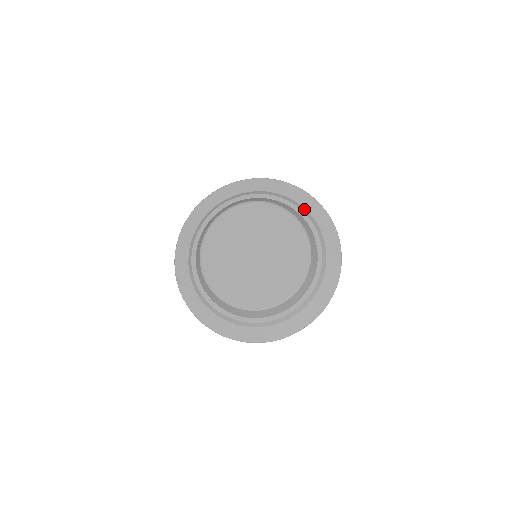
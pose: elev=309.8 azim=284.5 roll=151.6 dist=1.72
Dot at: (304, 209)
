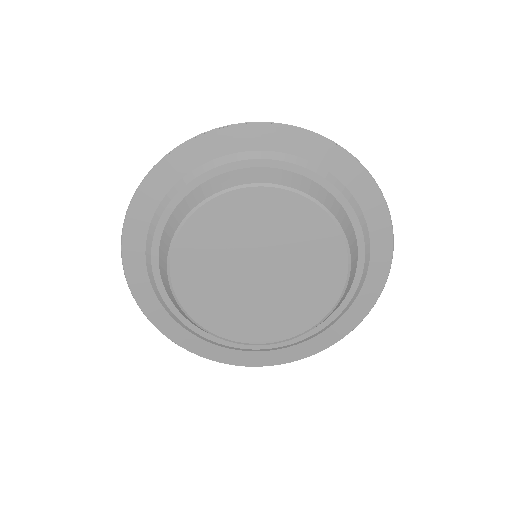
Dot at: (308, 163)
